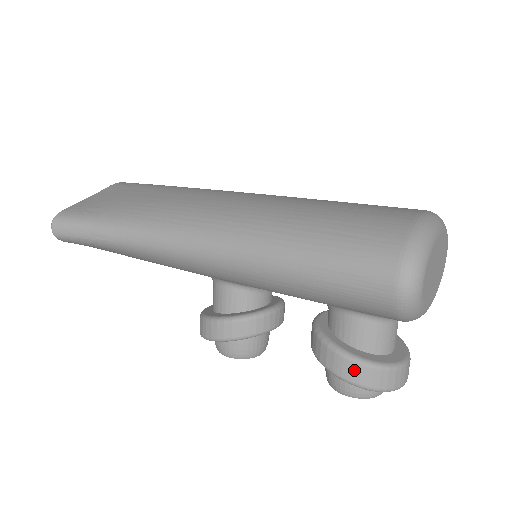
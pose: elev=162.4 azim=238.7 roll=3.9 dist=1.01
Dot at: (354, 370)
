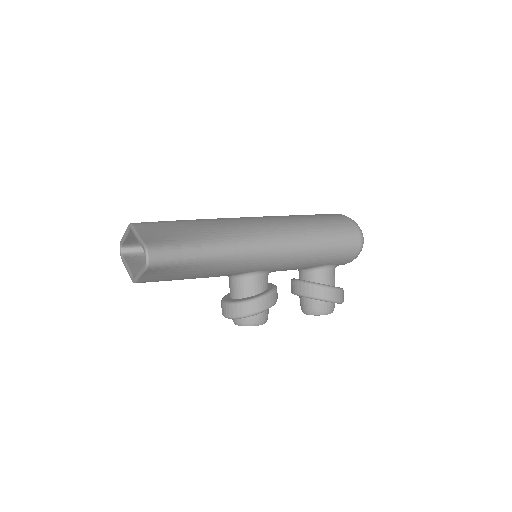
Dot at: (337, 294)
